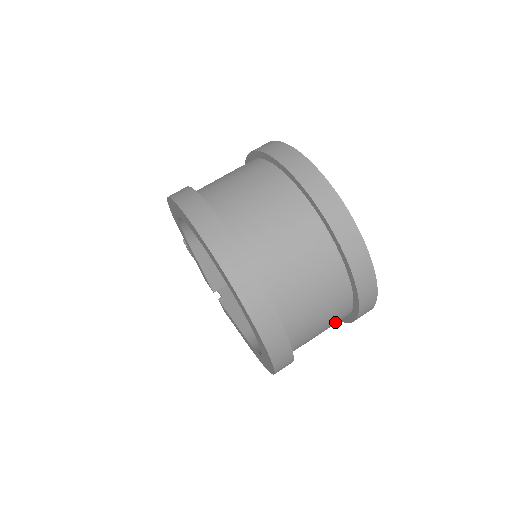
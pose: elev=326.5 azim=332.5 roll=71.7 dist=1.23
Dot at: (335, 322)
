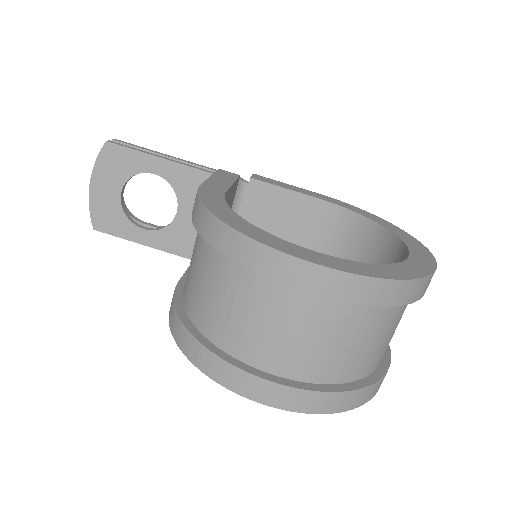
Dot at: occluded
